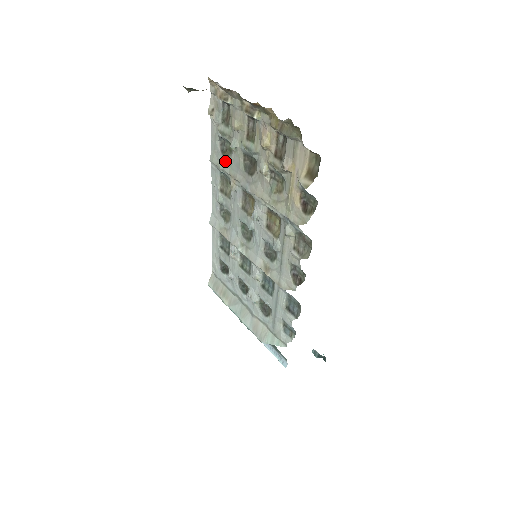
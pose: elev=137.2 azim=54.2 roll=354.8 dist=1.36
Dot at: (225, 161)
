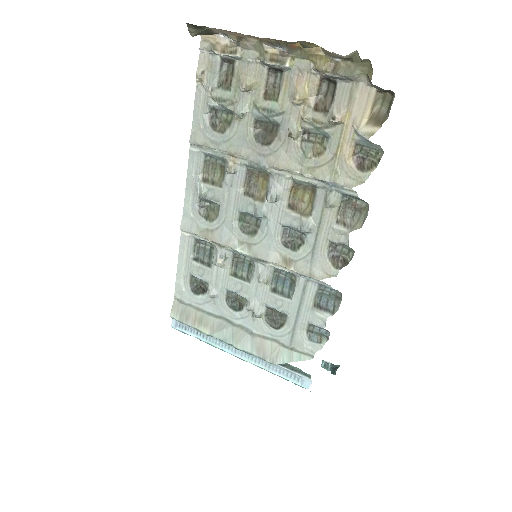
Dot at: (218, 137)
